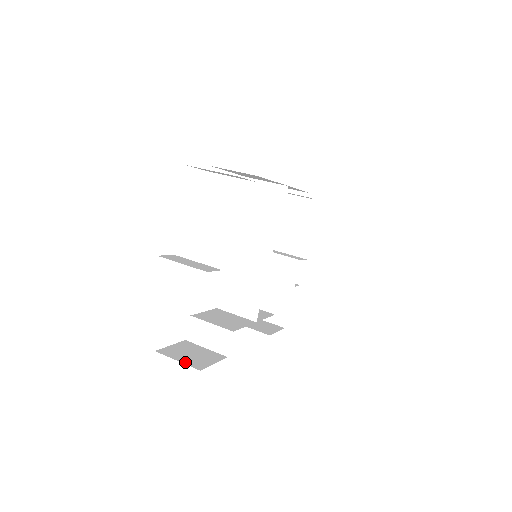
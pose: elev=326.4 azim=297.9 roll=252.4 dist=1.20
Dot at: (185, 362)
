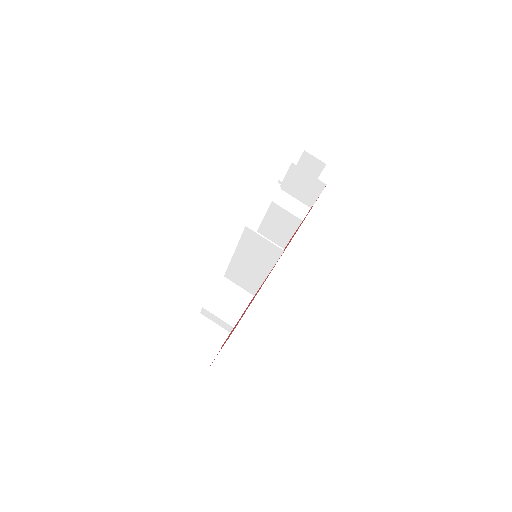
Dot at: occluded
